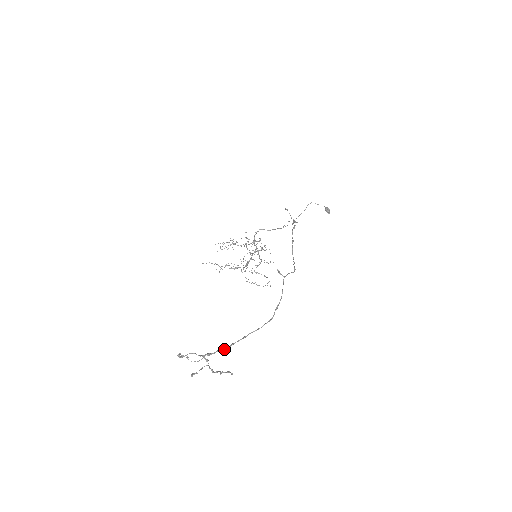
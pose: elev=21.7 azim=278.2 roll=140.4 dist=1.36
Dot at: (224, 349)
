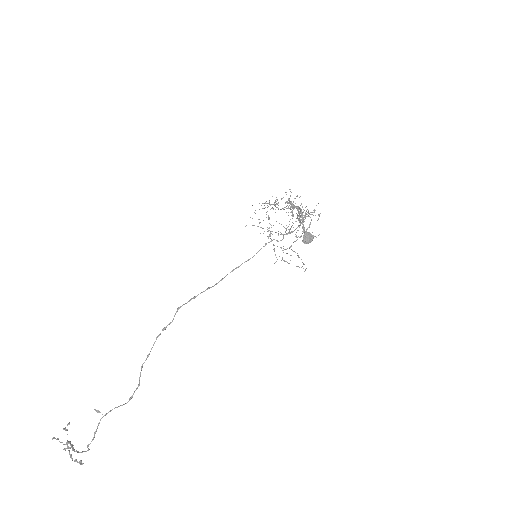
Dot at: (72, 448)
